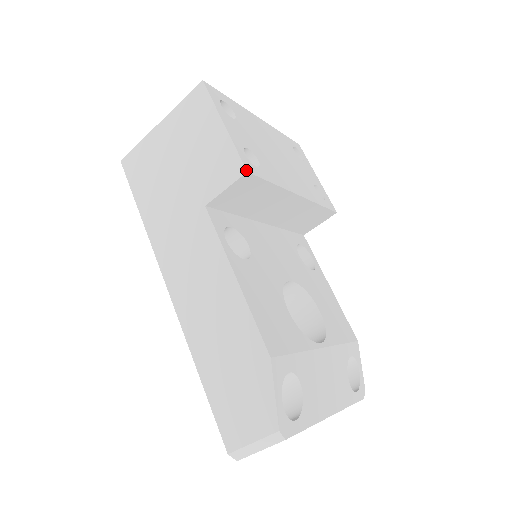
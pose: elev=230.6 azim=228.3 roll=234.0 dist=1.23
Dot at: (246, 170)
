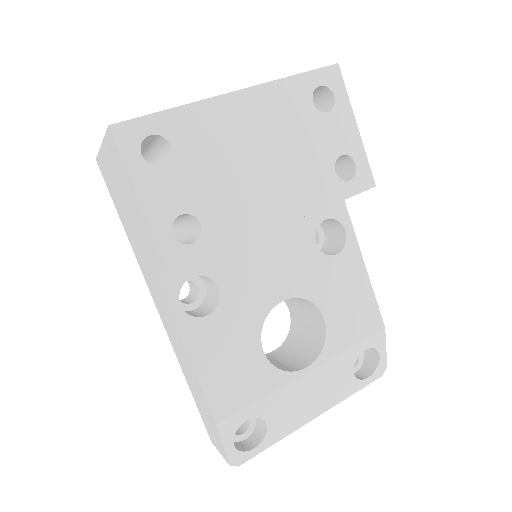
Dot at: (166, 271)
